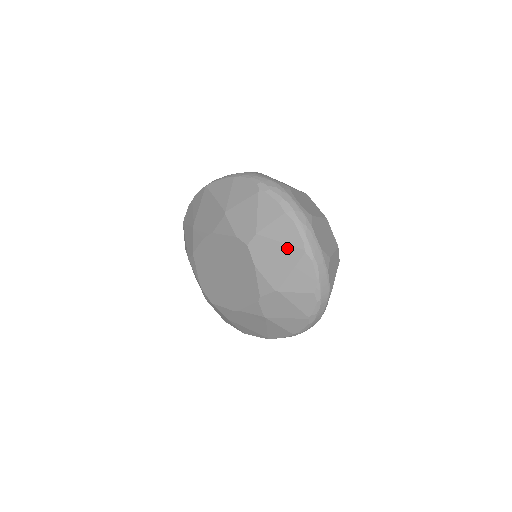
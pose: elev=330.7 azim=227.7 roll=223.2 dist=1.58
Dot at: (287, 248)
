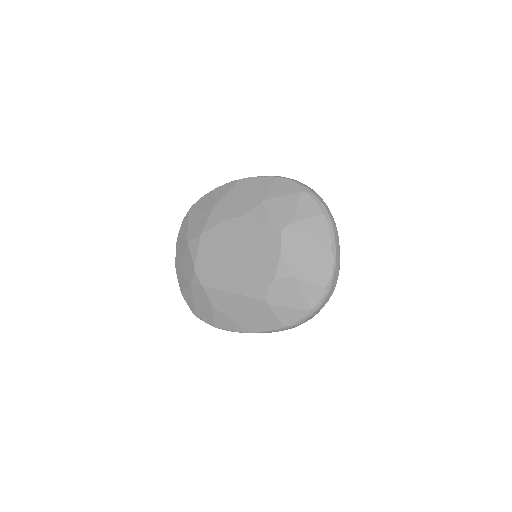
Dot at: (316, 242)
